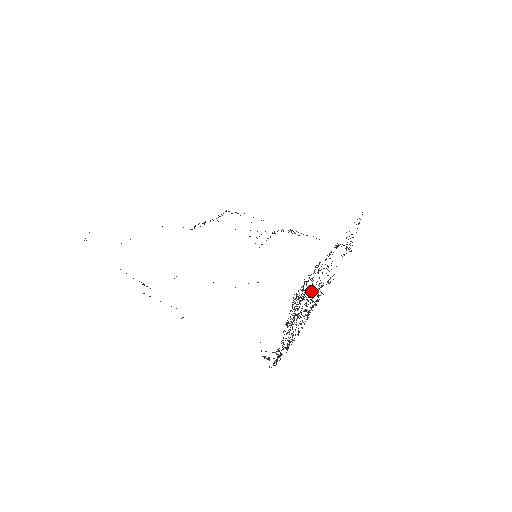
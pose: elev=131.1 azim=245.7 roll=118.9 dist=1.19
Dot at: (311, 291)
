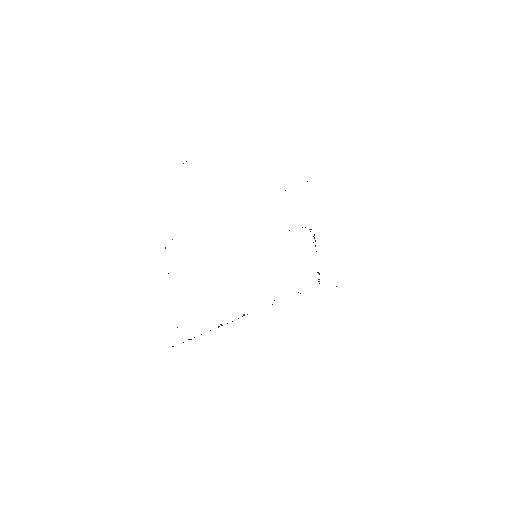
Dot at: occluded
